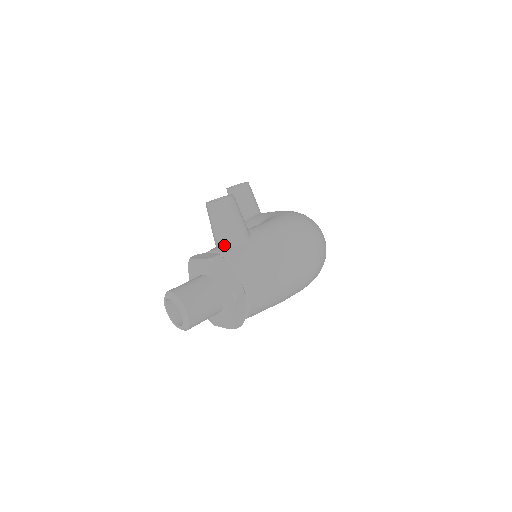
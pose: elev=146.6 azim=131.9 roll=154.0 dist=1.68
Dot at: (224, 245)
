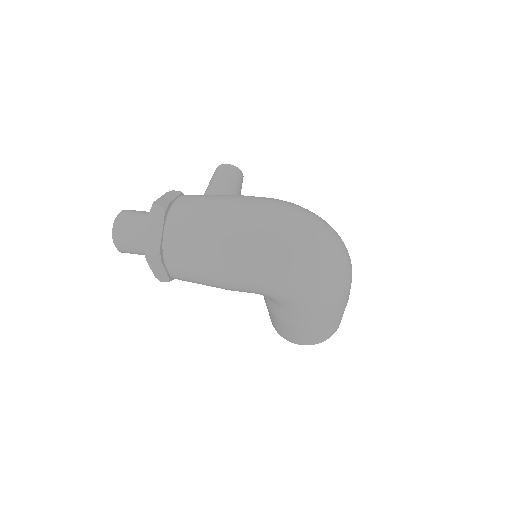
Dot at: occluded
